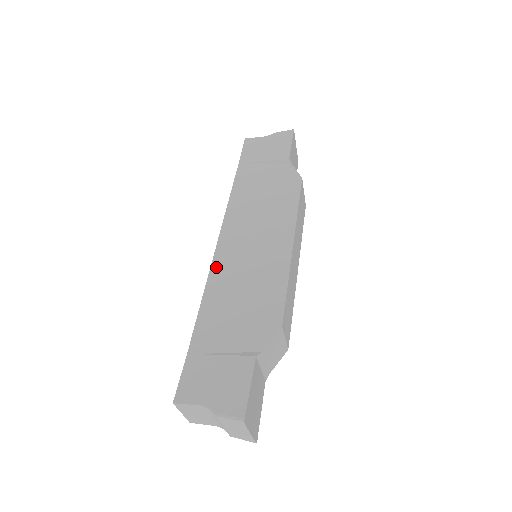
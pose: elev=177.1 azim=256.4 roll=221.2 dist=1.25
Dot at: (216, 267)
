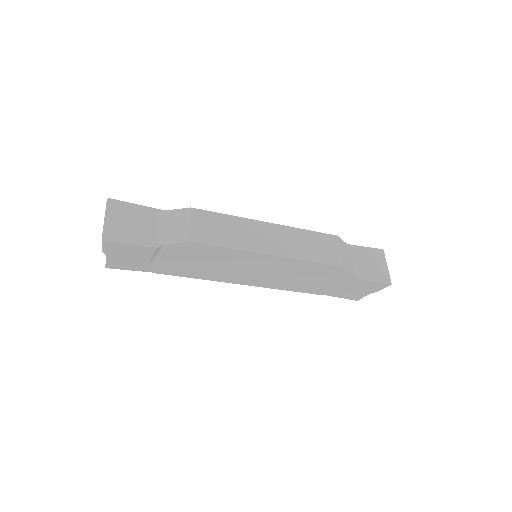
Dot at: occluded
